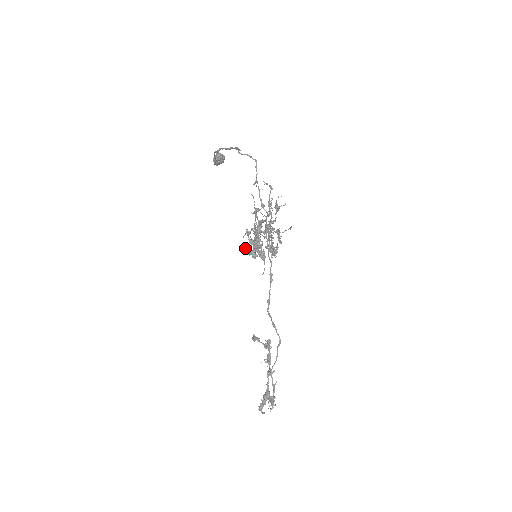
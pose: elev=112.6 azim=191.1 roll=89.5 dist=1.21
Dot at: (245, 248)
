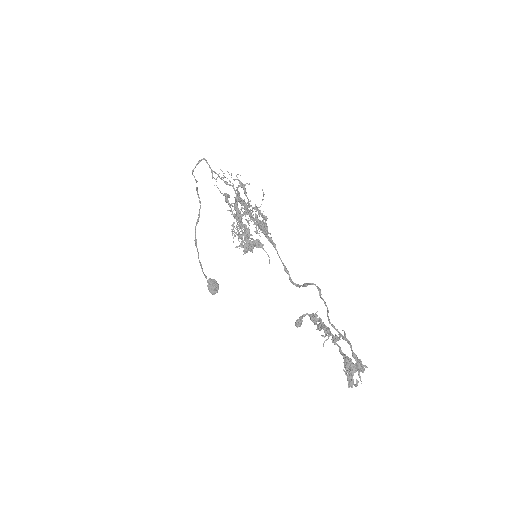
Dot at: (238, 246)
